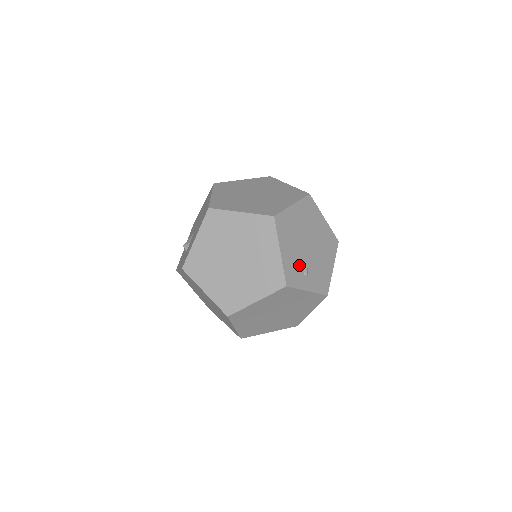
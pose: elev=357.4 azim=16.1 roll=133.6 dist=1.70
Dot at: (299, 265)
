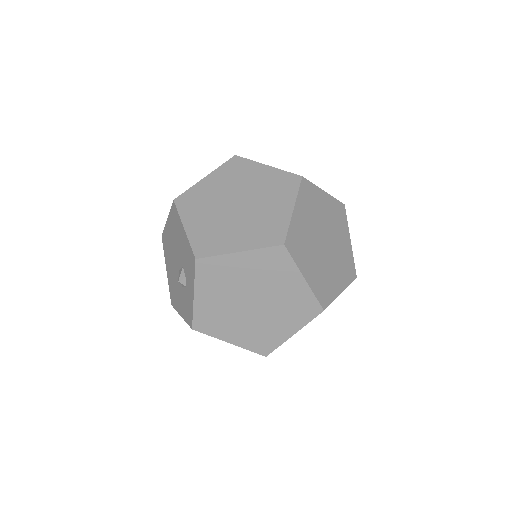
Dot at: occluded
